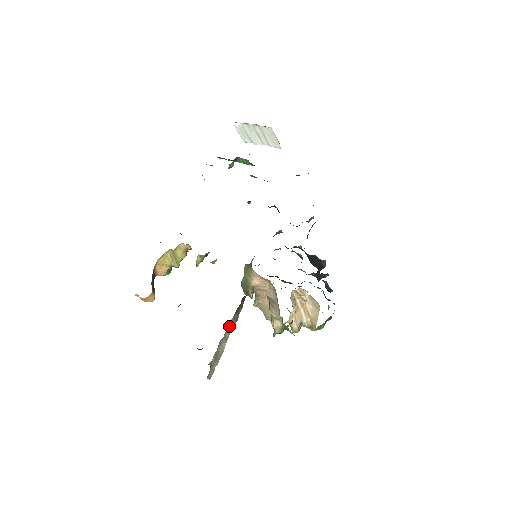
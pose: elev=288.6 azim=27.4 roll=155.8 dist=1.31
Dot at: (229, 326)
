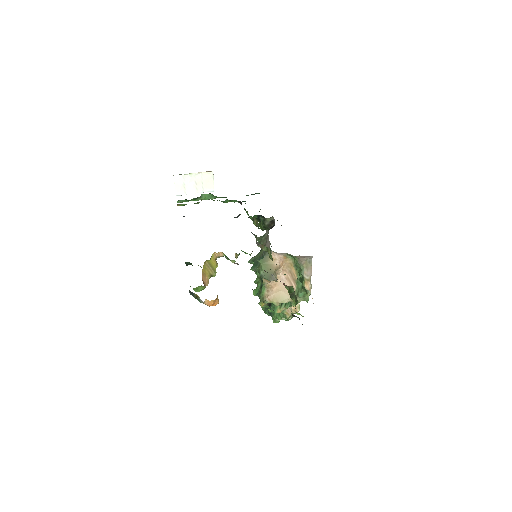
Dot at: occluded
